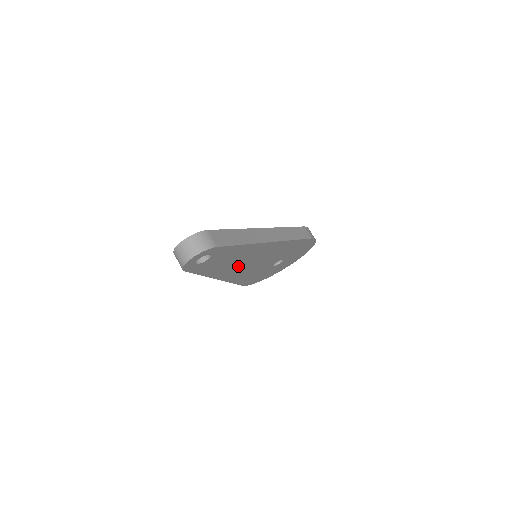
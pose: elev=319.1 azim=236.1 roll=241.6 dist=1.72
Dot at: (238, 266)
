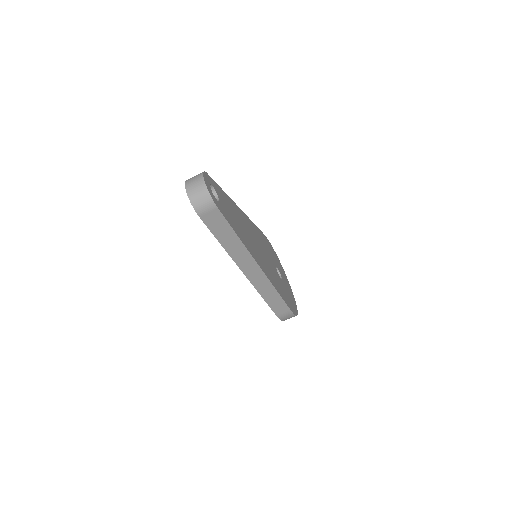
Dot at: (253, 246)
